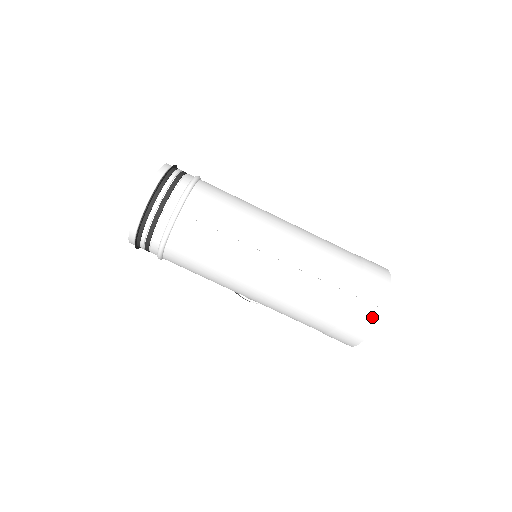
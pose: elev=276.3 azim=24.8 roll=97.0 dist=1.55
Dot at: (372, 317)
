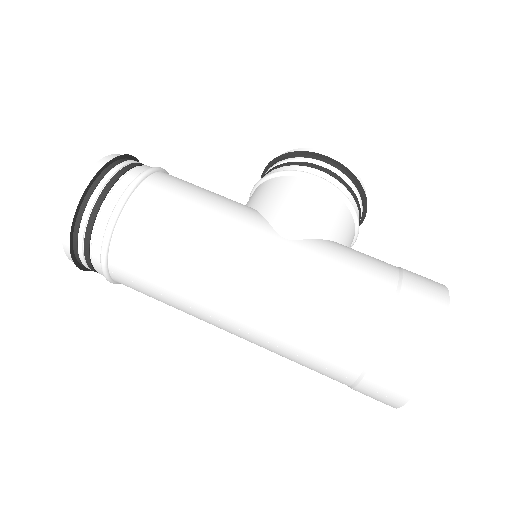
Dot at: (388, 403)
